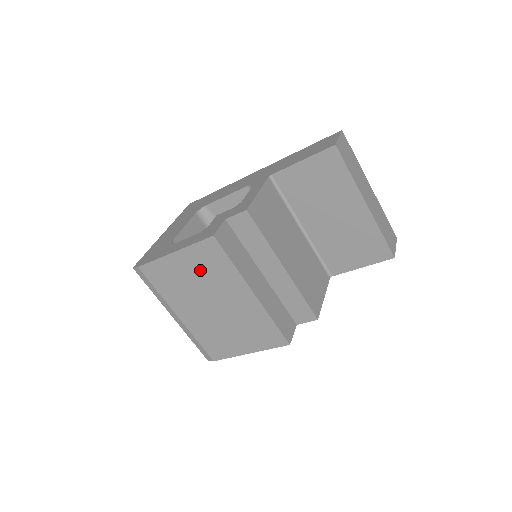
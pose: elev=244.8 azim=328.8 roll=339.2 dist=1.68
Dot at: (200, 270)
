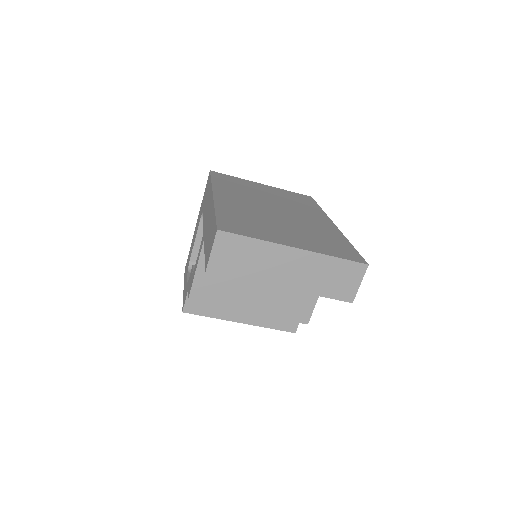
Dot at: occluded
